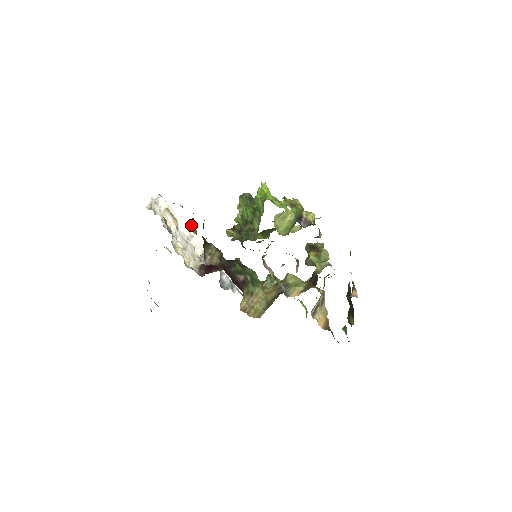
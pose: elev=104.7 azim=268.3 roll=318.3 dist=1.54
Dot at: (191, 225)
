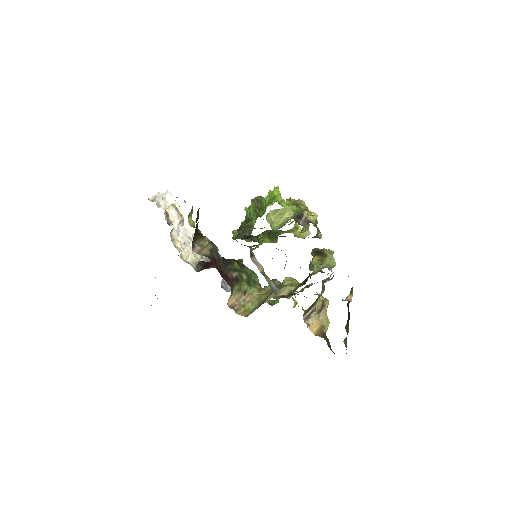
Dot at: (190, 218)
